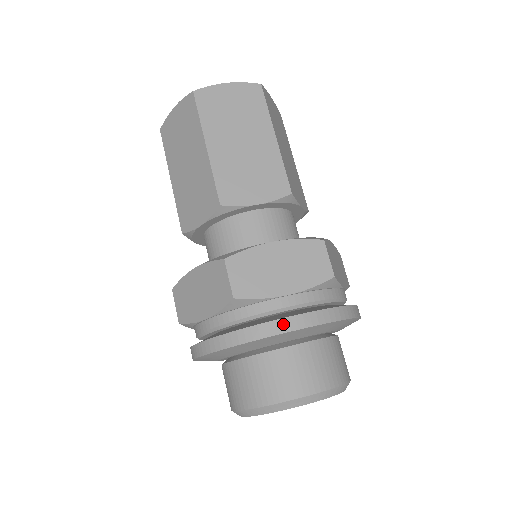
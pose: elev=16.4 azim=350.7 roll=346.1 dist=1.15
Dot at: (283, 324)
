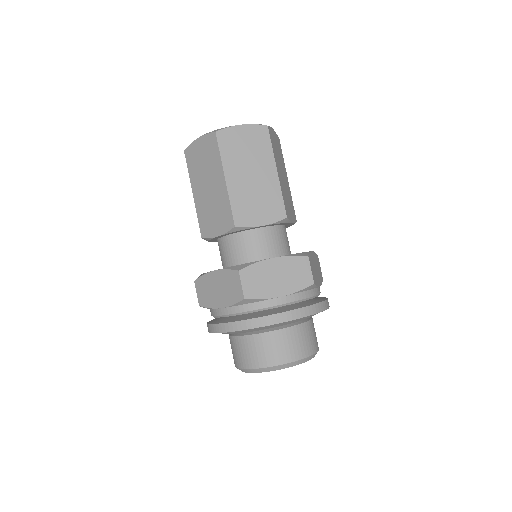
Dot at: (278, 317)
